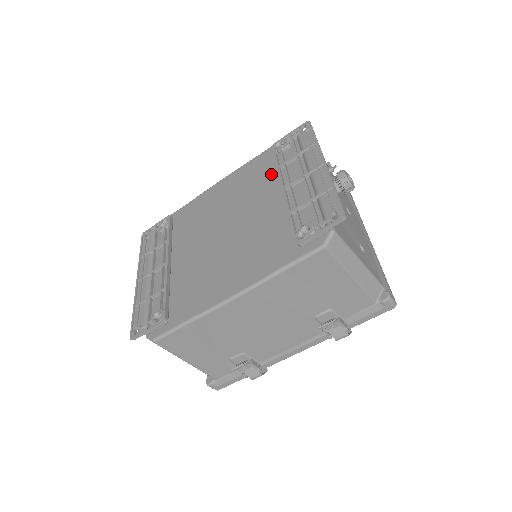
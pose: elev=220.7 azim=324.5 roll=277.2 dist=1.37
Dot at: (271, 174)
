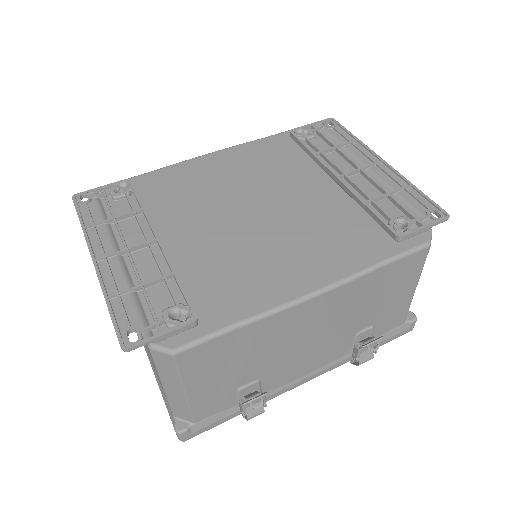
Dot at: (299, 160)
